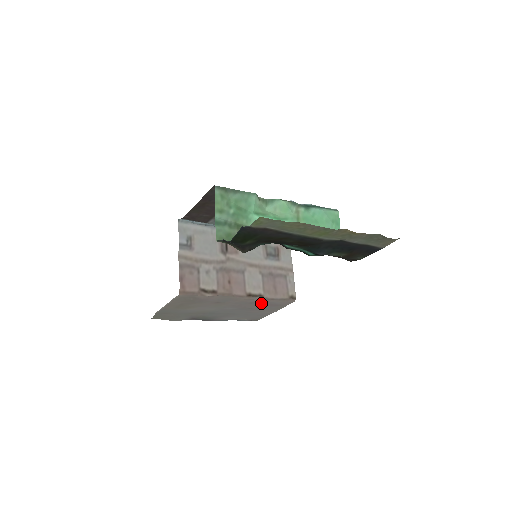
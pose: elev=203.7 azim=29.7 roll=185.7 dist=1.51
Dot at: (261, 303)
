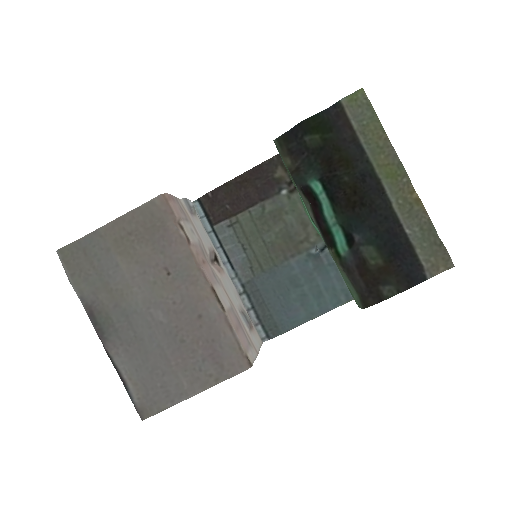
Dot at: (206, 333)
